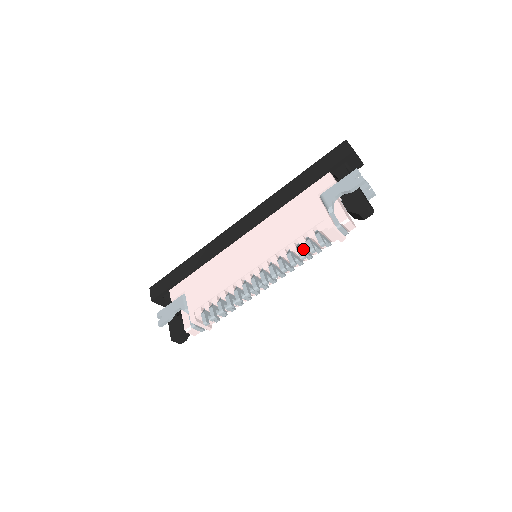
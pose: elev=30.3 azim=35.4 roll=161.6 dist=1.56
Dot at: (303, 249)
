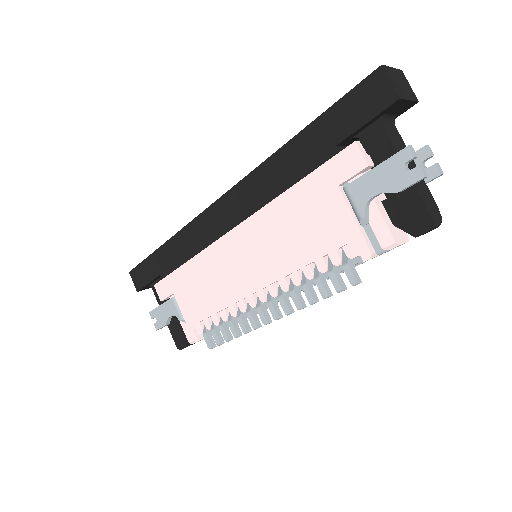
Dot at: (325, 276)
